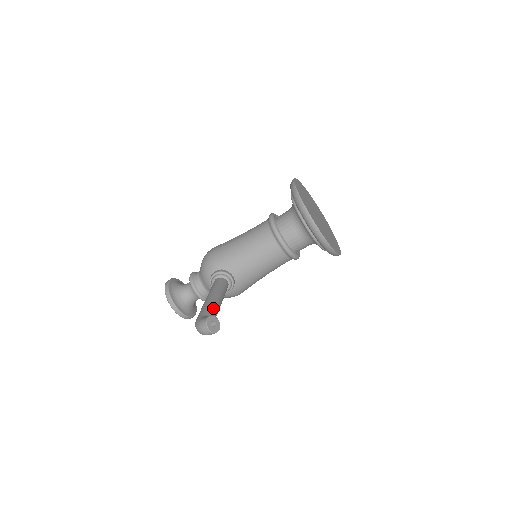
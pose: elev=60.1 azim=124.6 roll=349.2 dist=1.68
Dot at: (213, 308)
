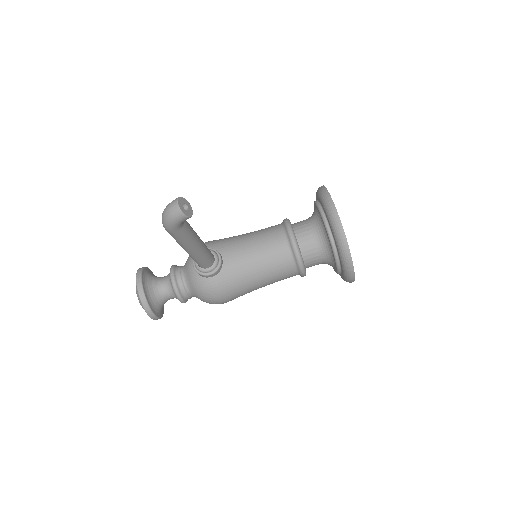
Dot at: occluded
